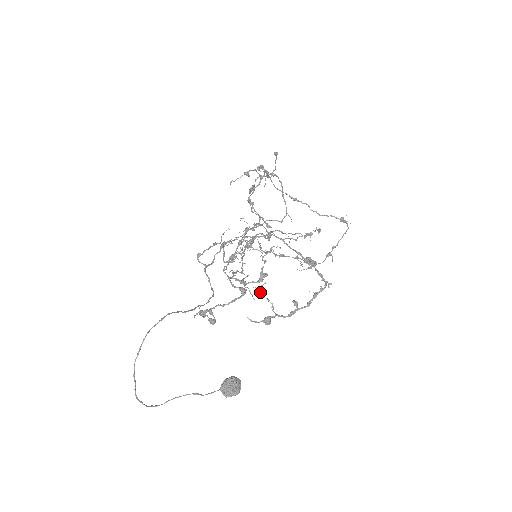
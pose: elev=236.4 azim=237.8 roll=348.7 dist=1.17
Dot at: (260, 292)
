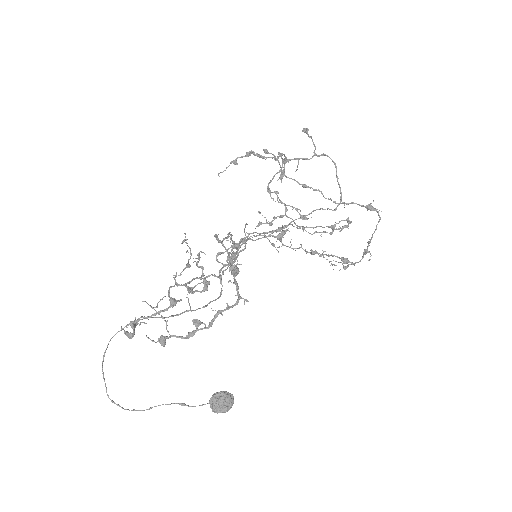
Dot at: (152, 307)
